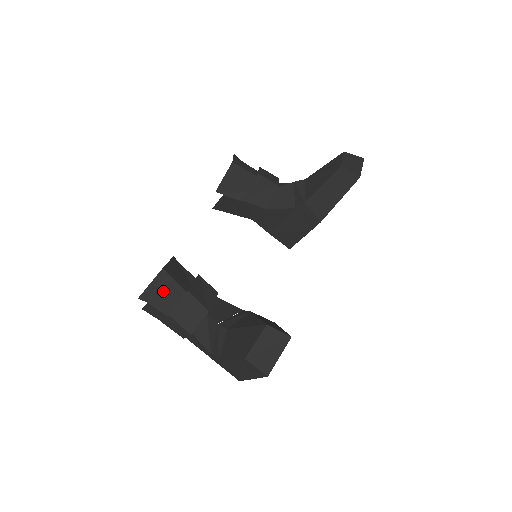
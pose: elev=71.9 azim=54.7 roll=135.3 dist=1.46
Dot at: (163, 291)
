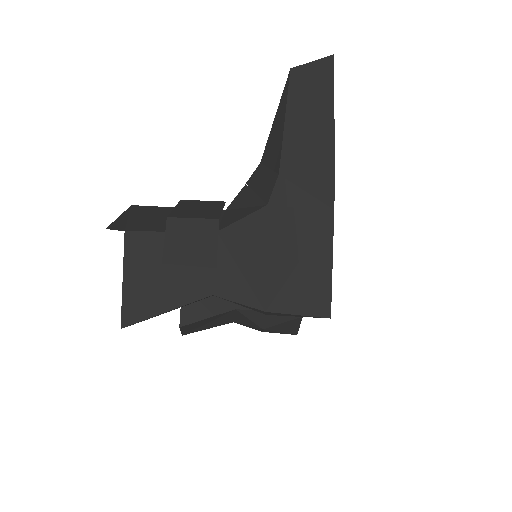
Dot at: (144, 217)
